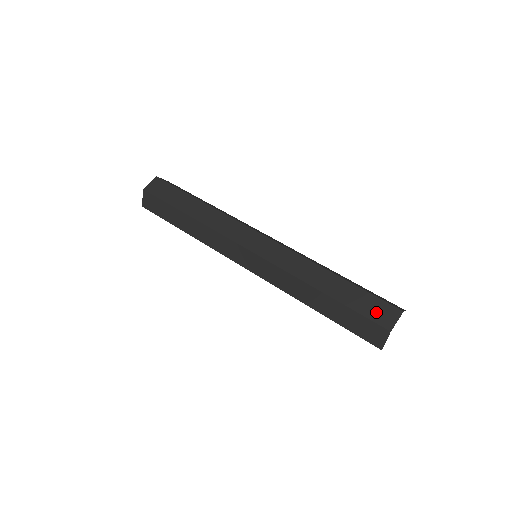
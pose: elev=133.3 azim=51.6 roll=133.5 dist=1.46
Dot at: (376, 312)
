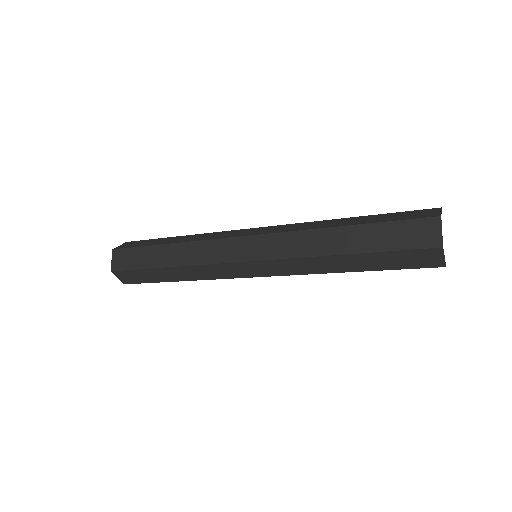
Dot at: (414, 215)
